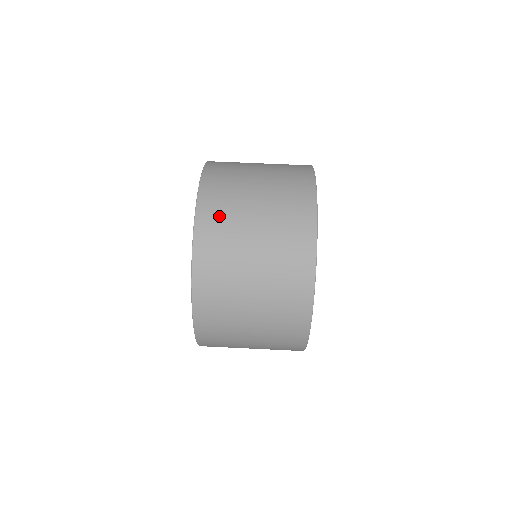
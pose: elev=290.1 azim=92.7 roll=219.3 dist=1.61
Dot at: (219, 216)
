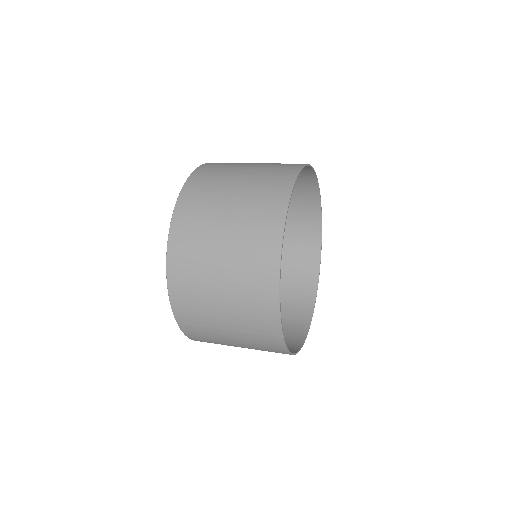
Dot at: occluded
